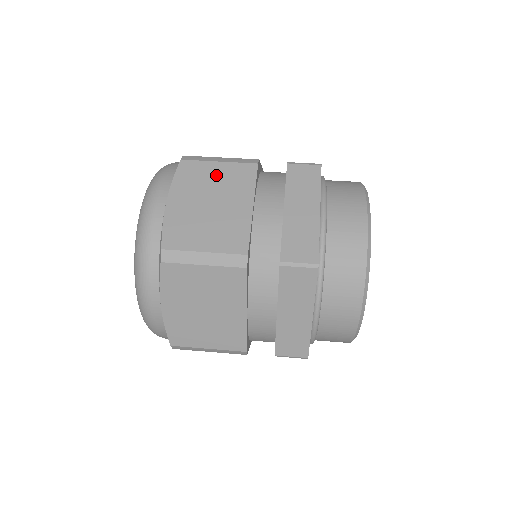
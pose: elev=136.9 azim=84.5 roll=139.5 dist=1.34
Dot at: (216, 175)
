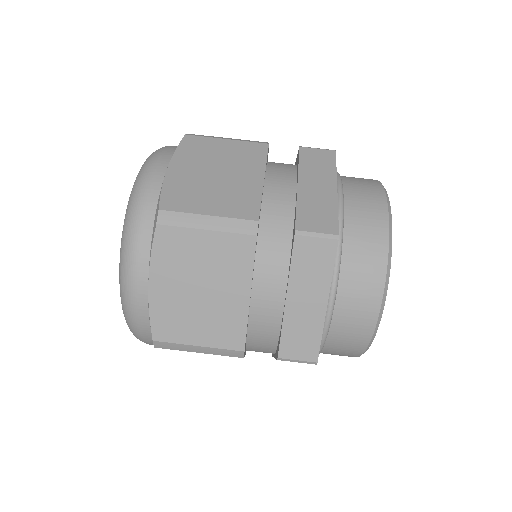
Dot at: (204, 251)
